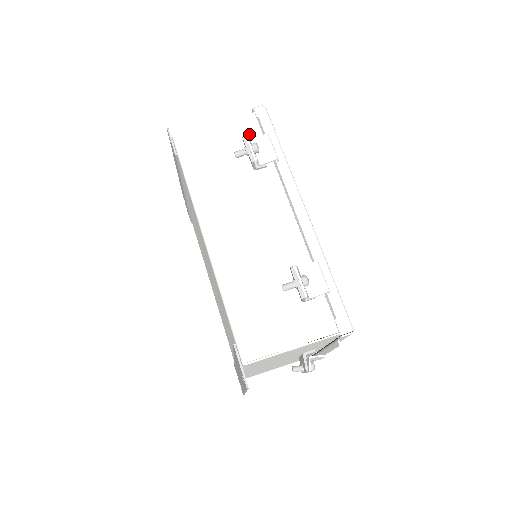
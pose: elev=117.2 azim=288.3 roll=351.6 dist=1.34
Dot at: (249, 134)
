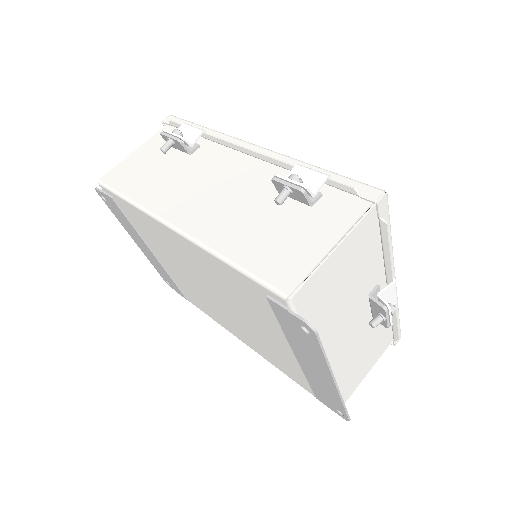
Dot at: occluded
